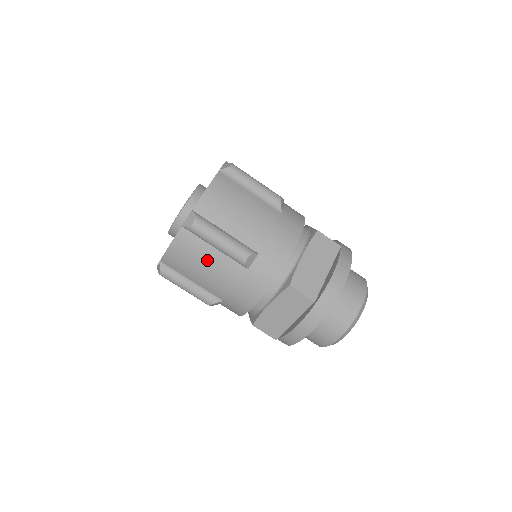
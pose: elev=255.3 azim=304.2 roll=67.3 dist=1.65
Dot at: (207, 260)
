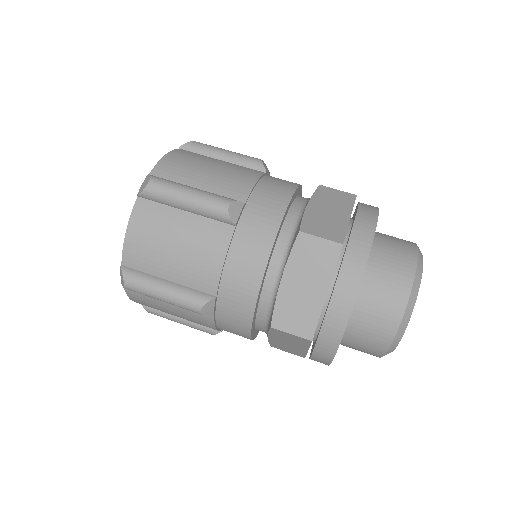
Dot at: (179, 232)
